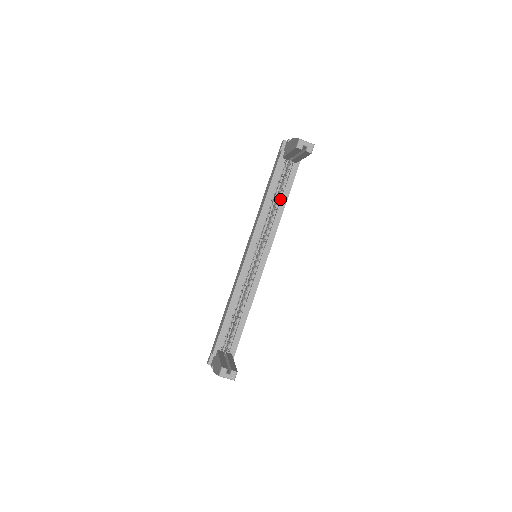
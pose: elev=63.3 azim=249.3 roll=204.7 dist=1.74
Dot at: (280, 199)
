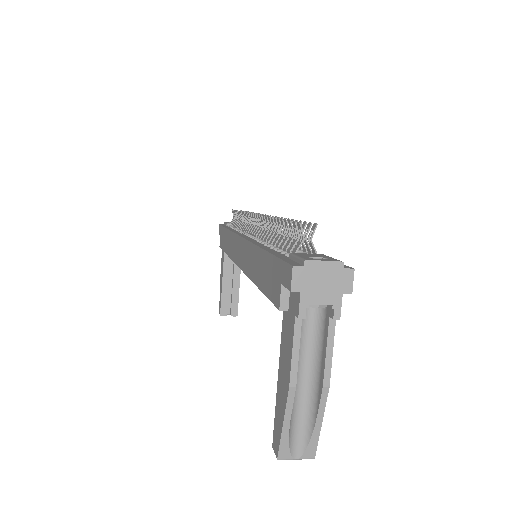
Dot at: occluded
